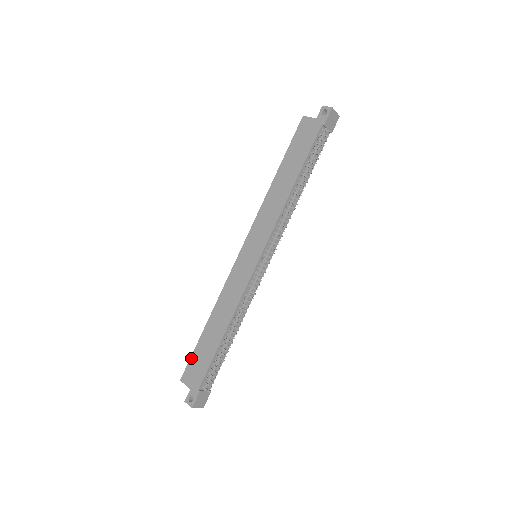
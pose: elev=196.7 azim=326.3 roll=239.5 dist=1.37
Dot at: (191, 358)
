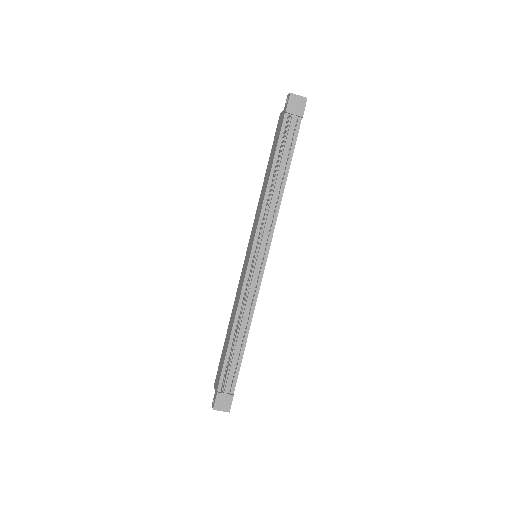
Dot at: (219, 363)
